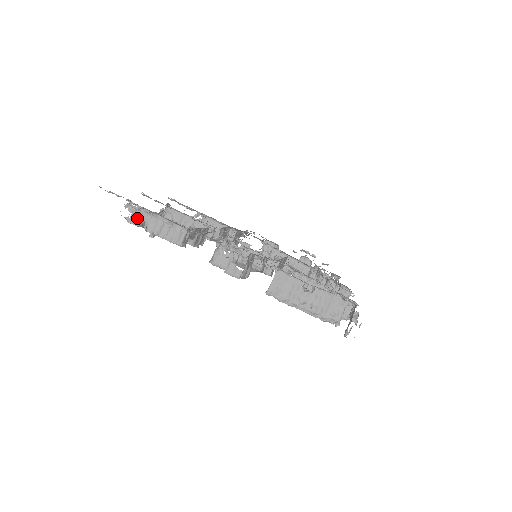
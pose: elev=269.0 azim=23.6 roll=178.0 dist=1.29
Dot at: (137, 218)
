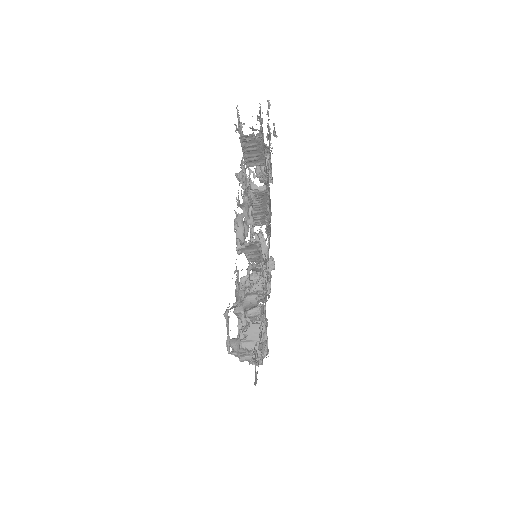
Dot at: (239, 352)
